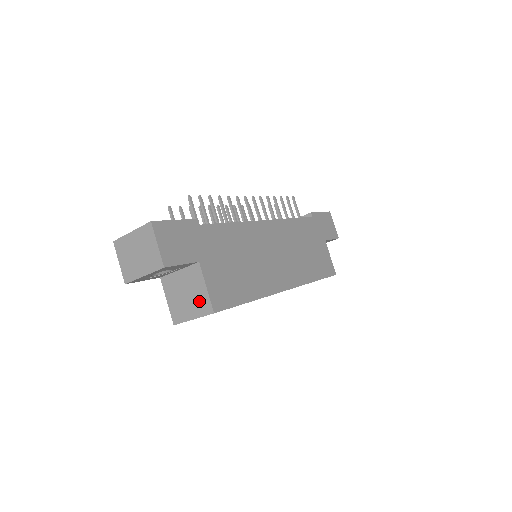
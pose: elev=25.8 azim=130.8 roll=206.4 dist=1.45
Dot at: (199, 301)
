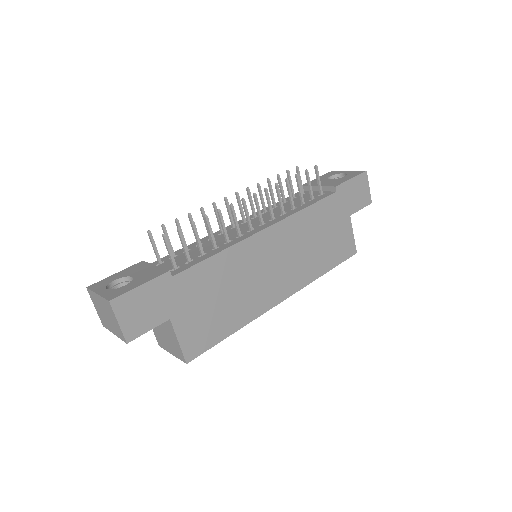
Dot at: (174, 346)
